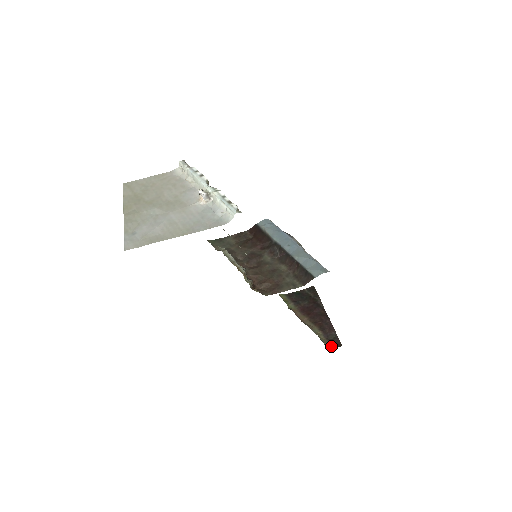
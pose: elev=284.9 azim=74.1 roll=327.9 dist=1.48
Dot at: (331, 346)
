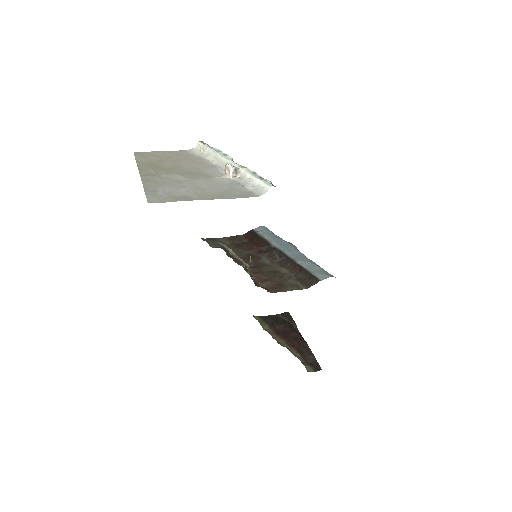
Dot at: (311, 369)
